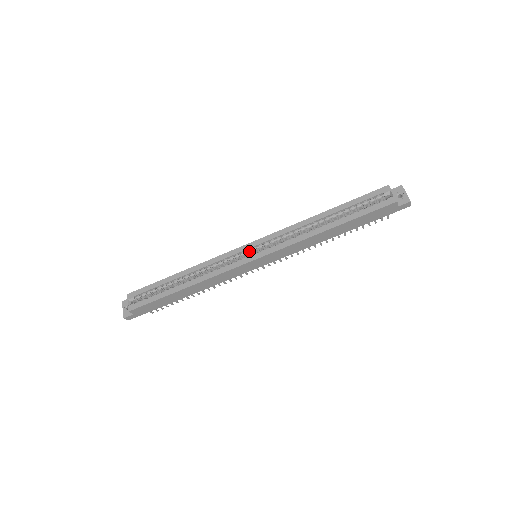
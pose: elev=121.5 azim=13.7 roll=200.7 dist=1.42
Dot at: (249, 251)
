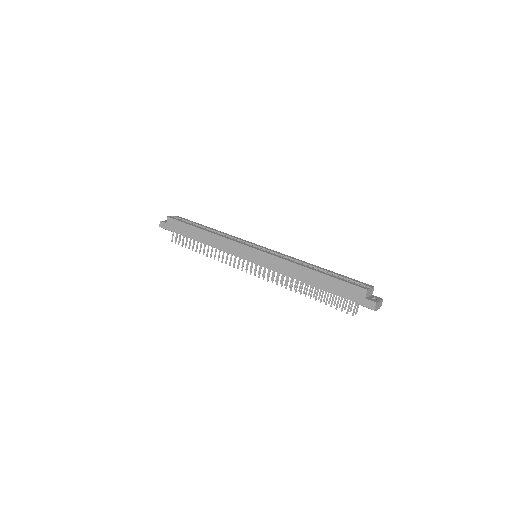
Dot at: (257, 247)
